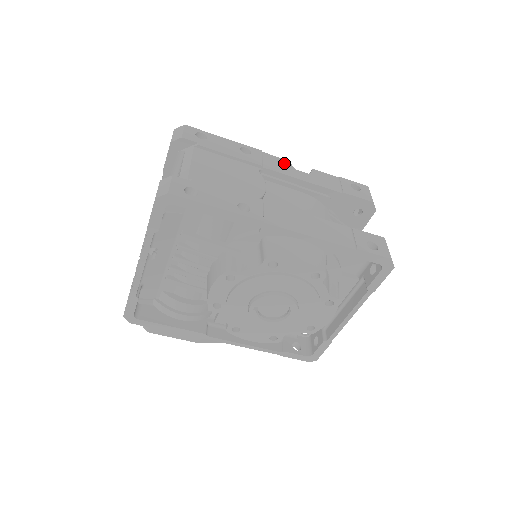
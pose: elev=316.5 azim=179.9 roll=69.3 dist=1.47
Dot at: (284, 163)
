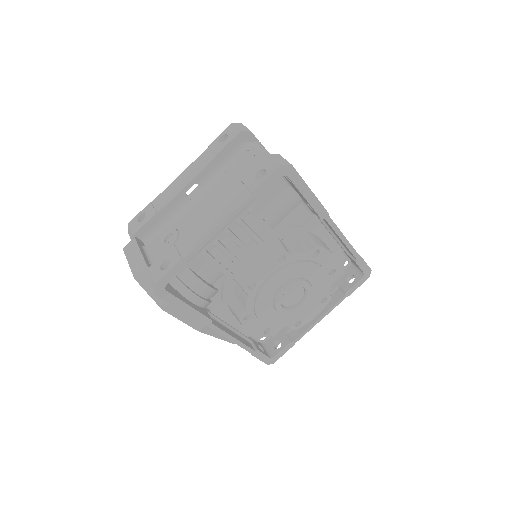
Dot at: occluded
